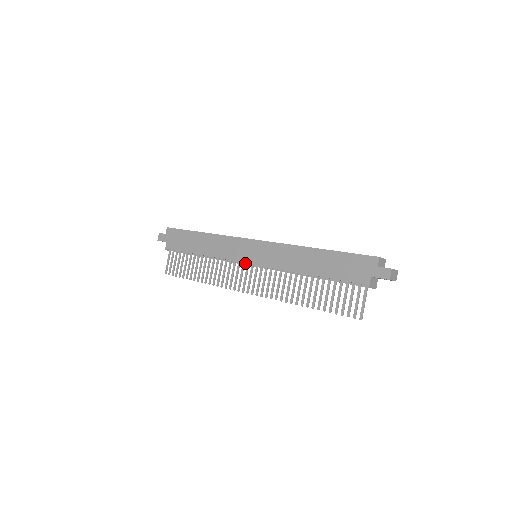
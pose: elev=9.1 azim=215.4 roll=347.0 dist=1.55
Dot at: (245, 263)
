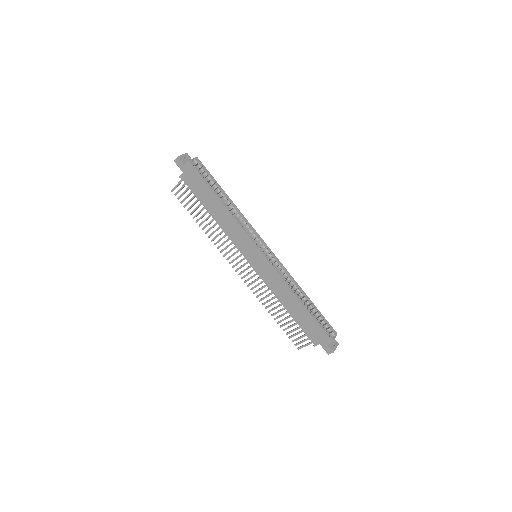
Dot at: occluded
